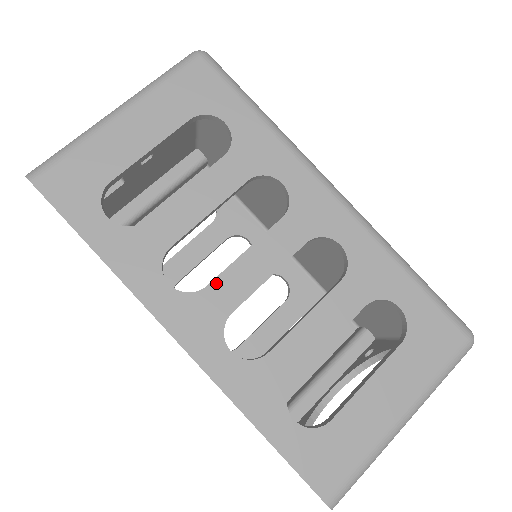
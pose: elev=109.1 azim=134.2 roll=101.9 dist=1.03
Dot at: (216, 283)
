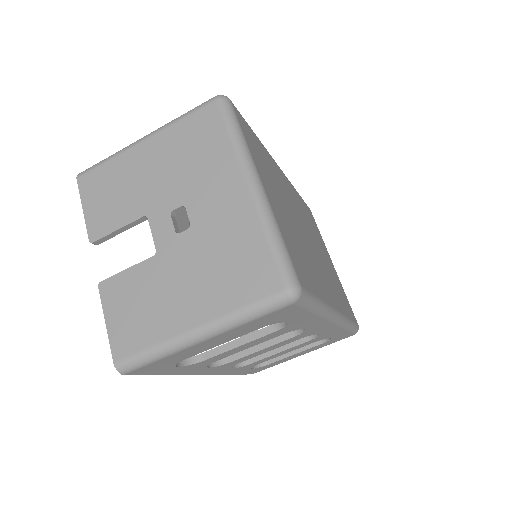
Dot at: (237, 360)
